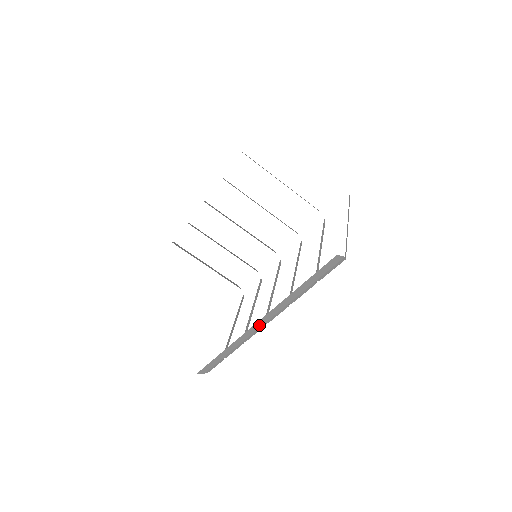
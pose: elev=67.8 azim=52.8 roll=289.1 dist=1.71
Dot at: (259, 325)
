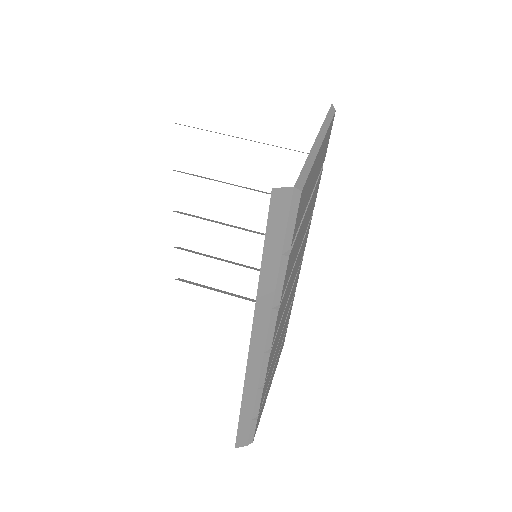
Dot at: (258, 355)
